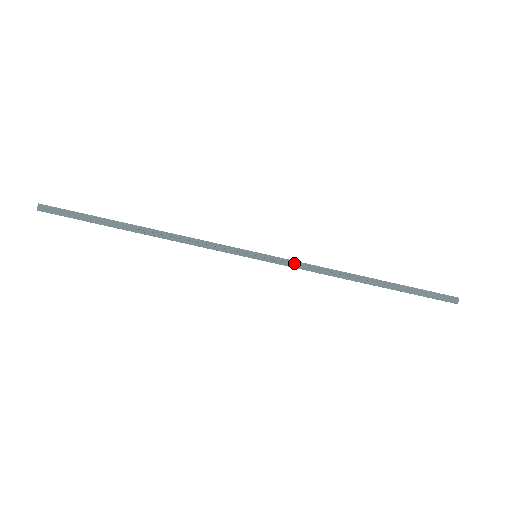
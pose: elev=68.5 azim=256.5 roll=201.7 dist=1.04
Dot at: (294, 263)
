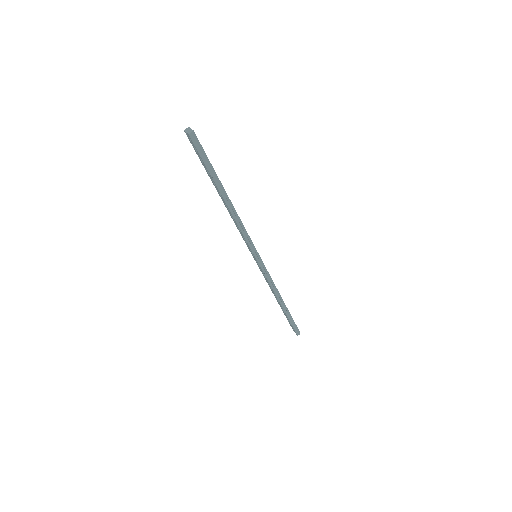
Dot at: (268, 274)
